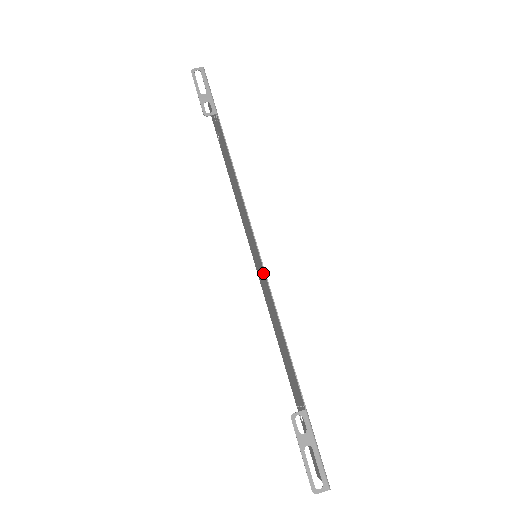
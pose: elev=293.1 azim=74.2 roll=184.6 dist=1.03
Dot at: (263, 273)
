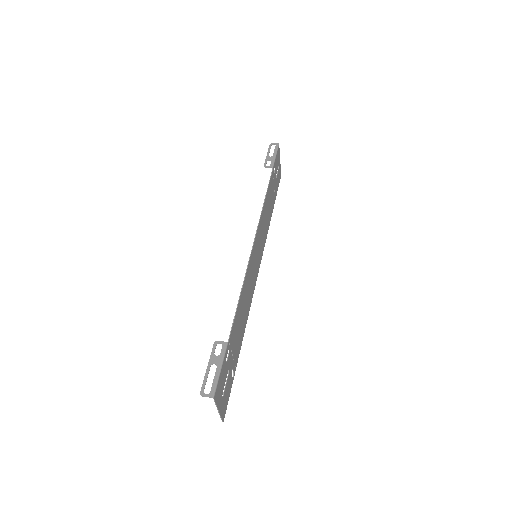
Dot at: (251, 260)
